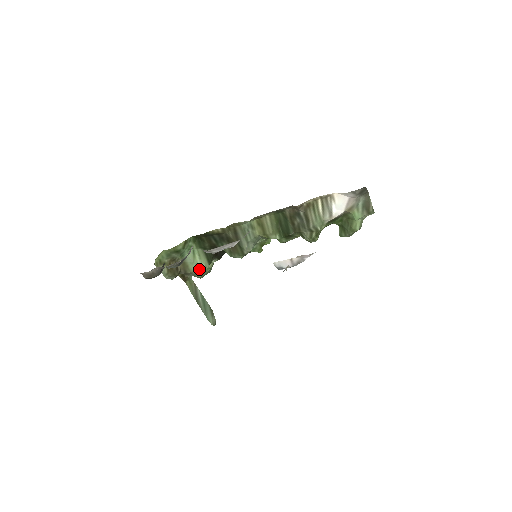
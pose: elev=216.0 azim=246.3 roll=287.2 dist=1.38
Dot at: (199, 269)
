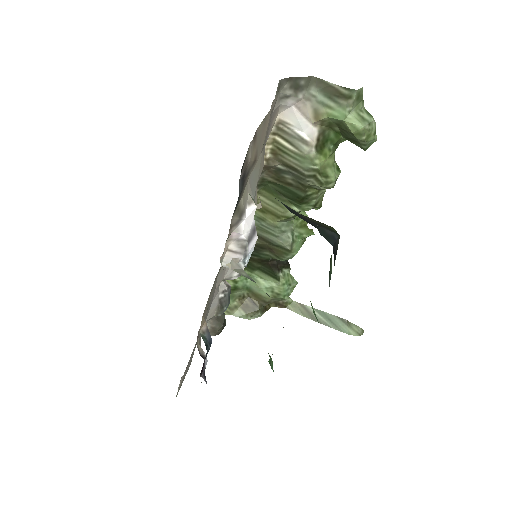
Dot at: (274, 291)
